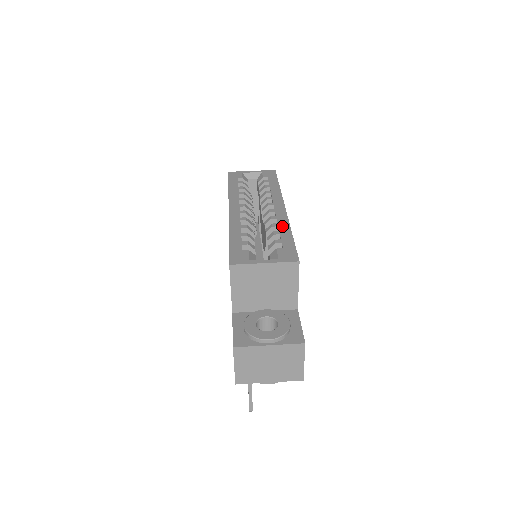
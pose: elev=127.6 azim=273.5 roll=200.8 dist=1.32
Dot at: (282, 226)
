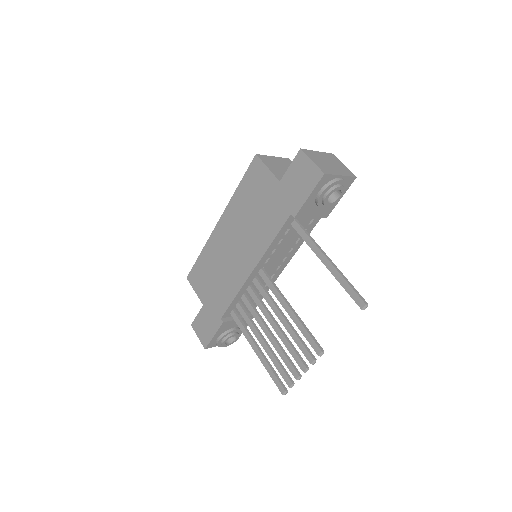
Dot at: occluded
